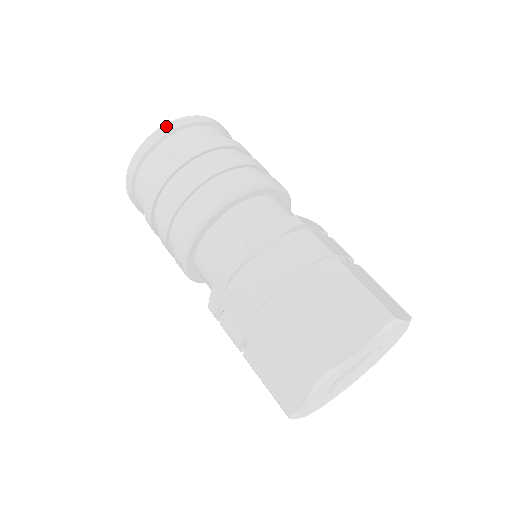
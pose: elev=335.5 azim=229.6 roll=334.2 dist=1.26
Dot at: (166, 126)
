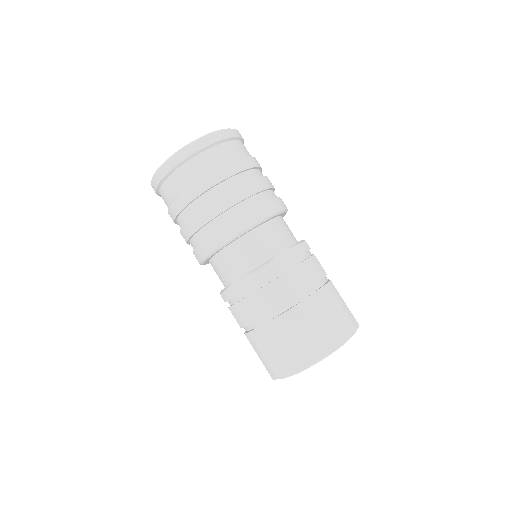
Dot at: (215, 135)
